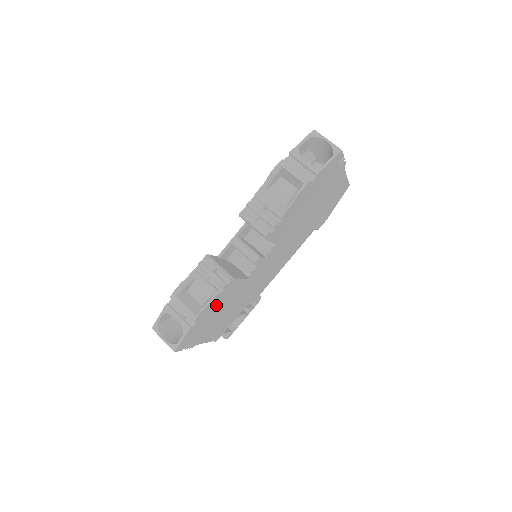
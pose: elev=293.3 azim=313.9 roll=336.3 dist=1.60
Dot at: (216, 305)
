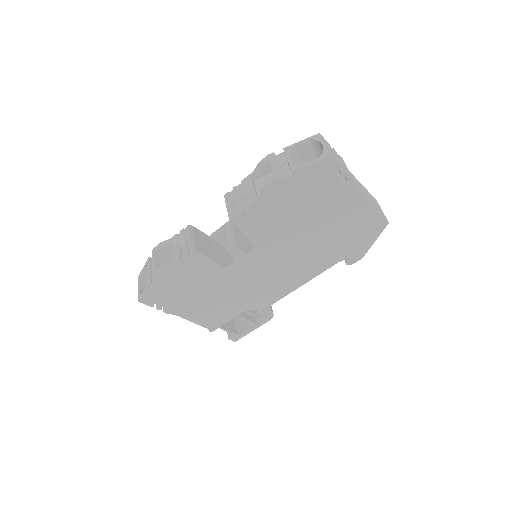
Dot at: (183, 275)
